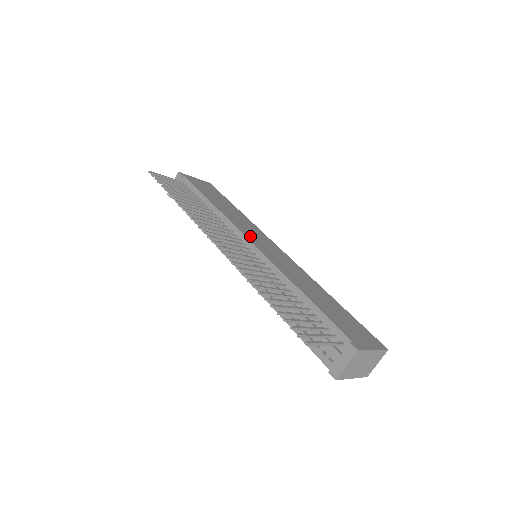
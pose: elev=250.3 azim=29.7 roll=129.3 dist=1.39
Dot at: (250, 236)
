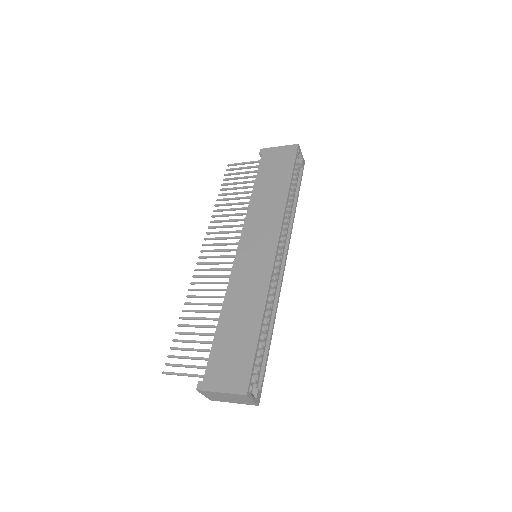
Dot at: (247, 239)
